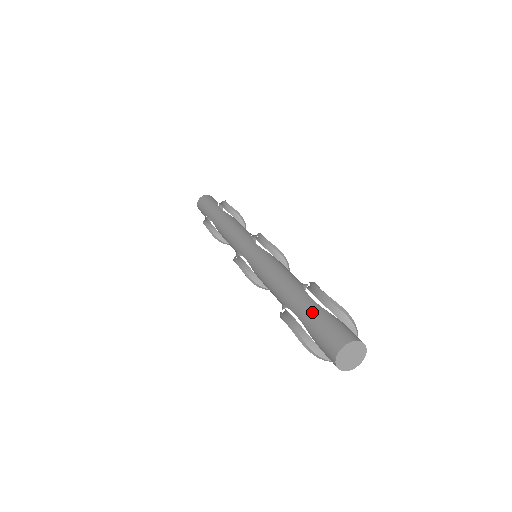
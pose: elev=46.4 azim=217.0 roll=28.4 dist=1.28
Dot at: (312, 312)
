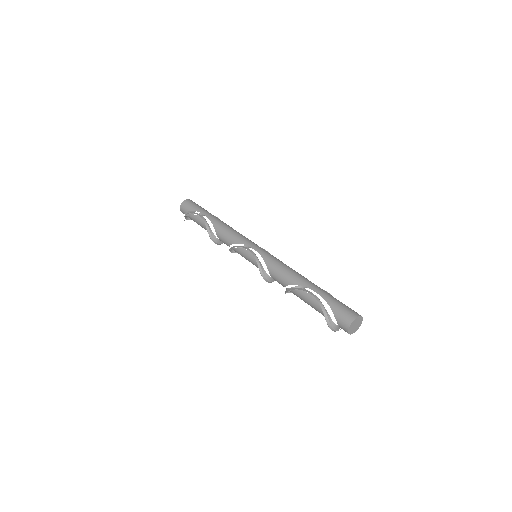
Dot at: occluded
